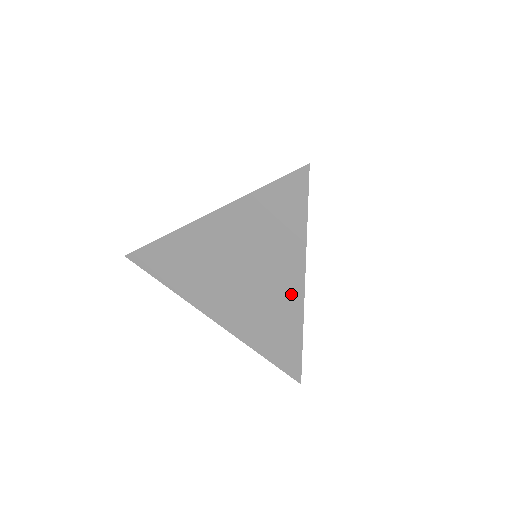
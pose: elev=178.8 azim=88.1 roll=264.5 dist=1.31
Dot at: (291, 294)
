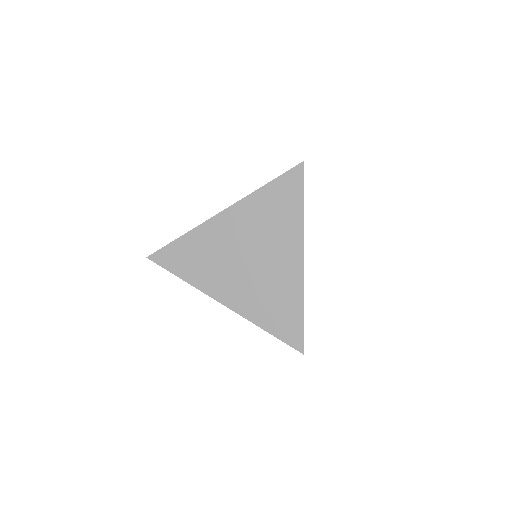
Dot at: (293, 267)
